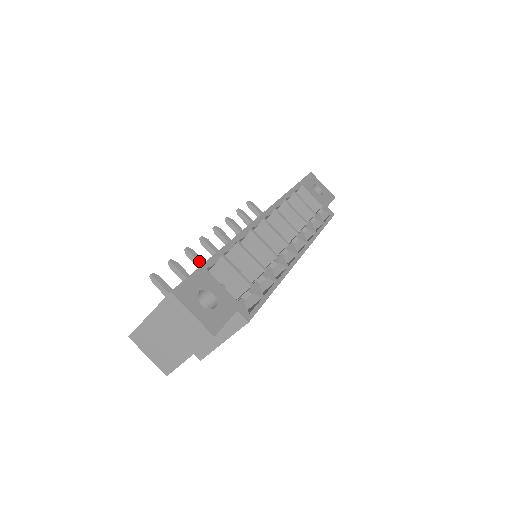
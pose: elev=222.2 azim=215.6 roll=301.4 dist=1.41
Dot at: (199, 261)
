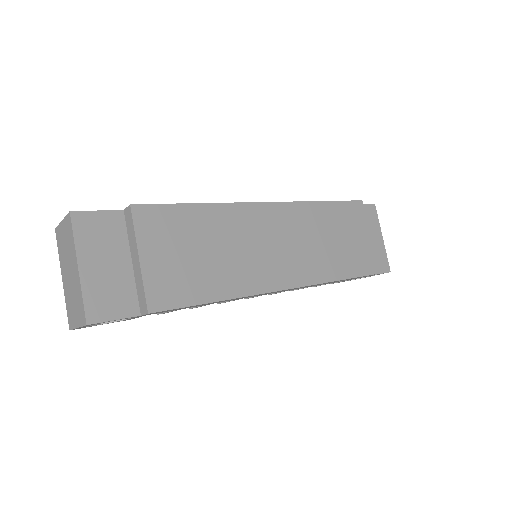
Dot at: occluded
